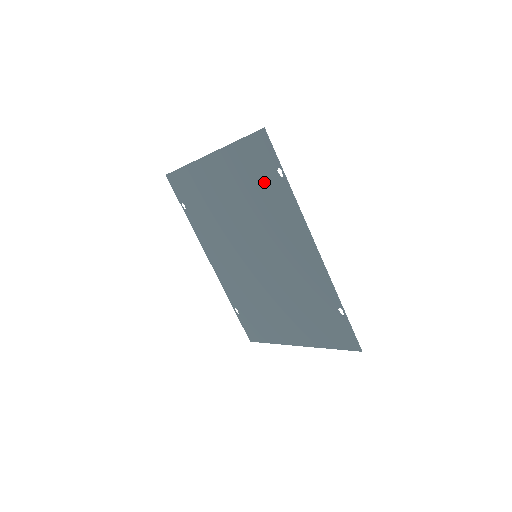
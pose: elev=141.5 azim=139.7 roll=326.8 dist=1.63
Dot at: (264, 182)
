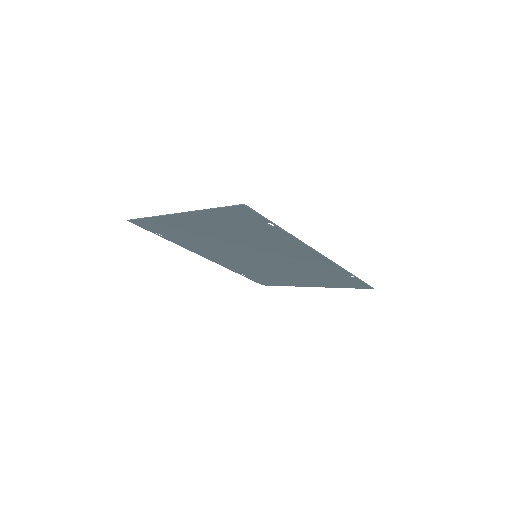
Dot at: (254, 228)
